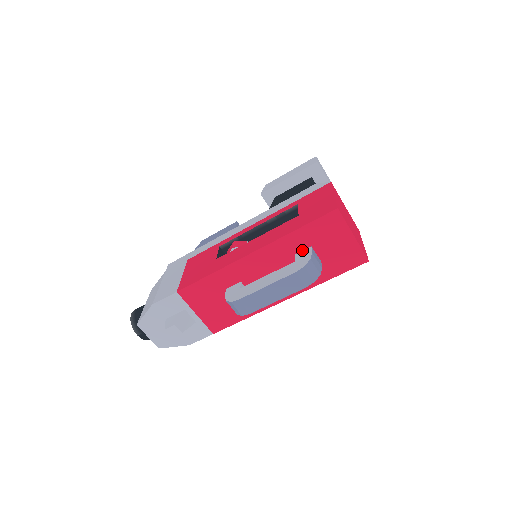
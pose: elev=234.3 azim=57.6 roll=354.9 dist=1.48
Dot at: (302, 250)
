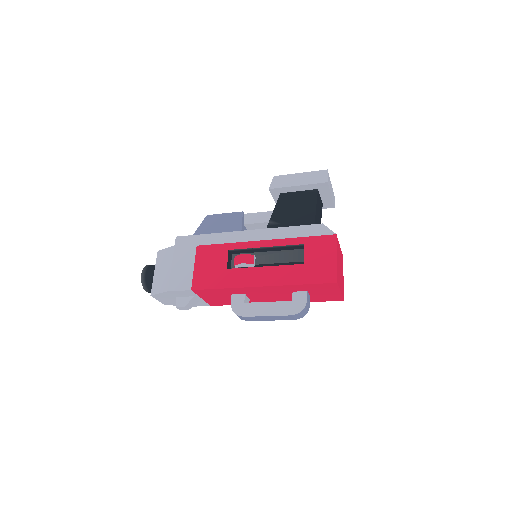
Dot at: (299, 291)
